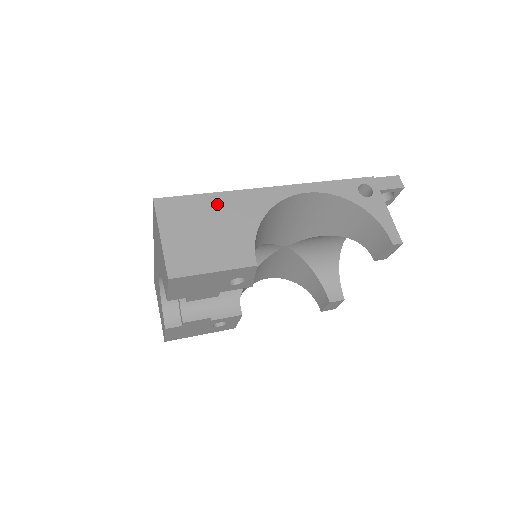
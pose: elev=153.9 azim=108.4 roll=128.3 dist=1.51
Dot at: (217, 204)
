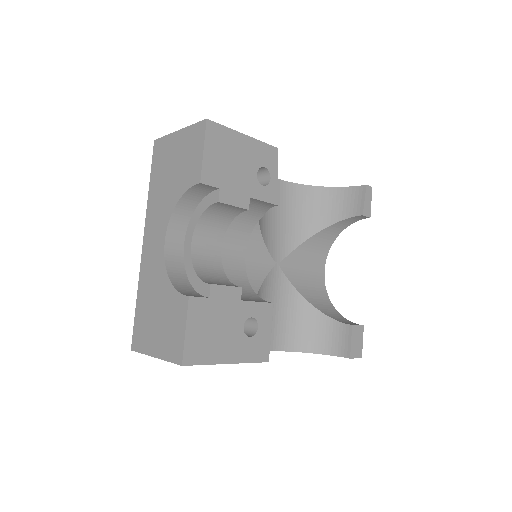
Dot at: occluded
